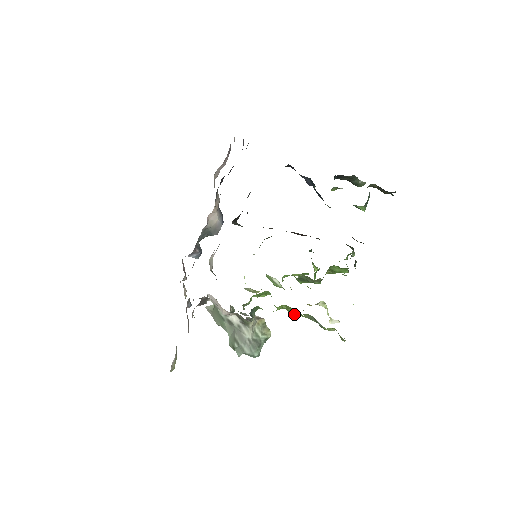
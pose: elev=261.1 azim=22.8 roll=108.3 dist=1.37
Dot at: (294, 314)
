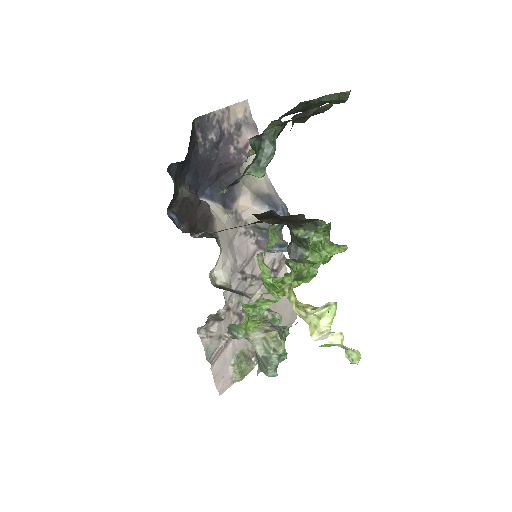
Dot at: occluded
